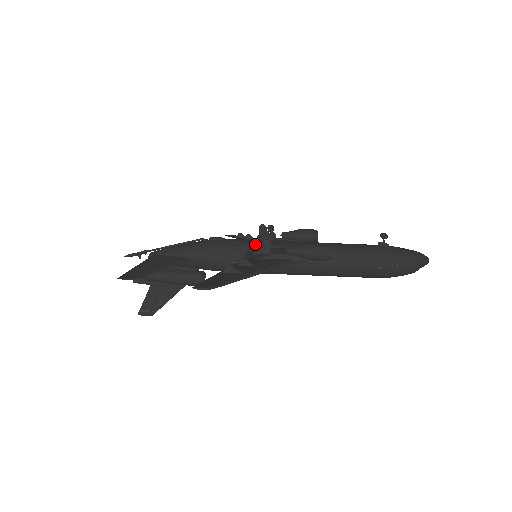
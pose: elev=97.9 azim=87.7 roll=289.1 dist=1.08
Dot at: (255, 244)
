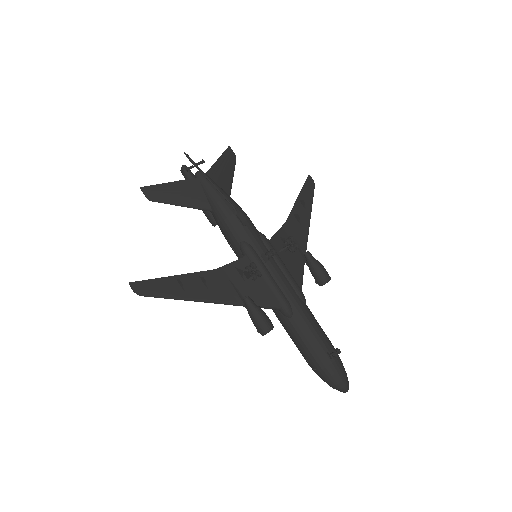
Dot at: (253, 257)
